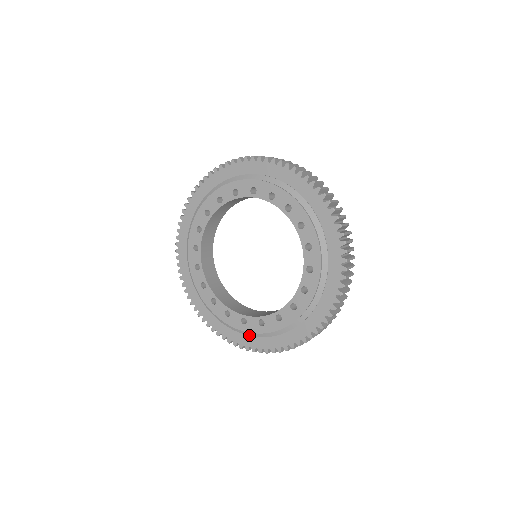
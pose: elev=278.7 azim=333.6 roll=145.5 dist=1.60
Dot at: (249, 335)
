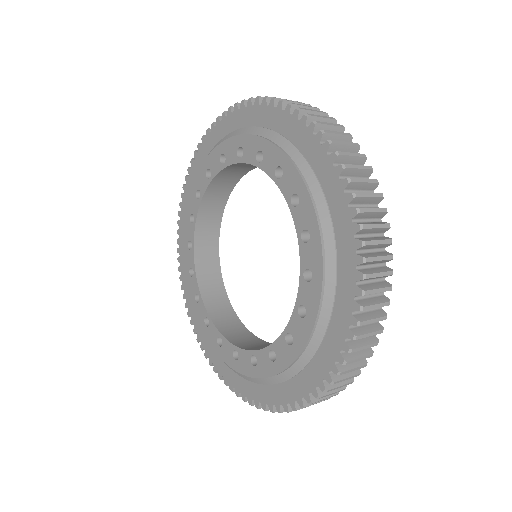
Dot at: (267, 384)
